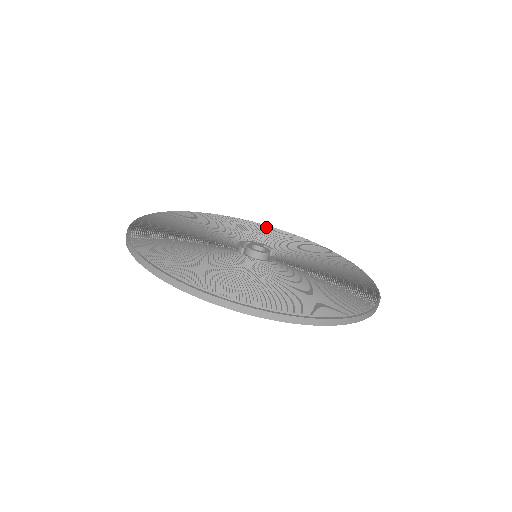
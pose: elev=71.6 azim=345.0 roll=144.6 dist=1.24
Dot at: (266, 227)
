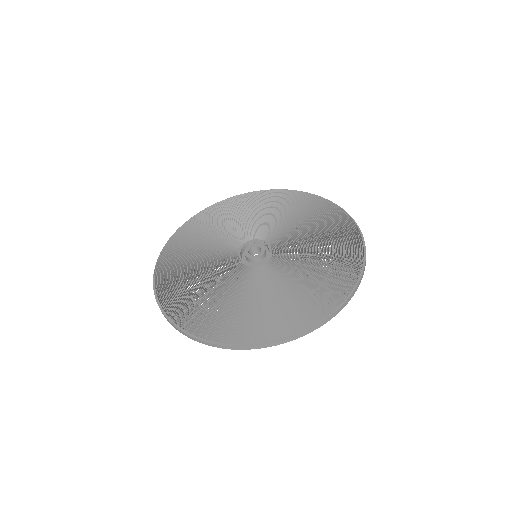
Dot at: (307, 198)
